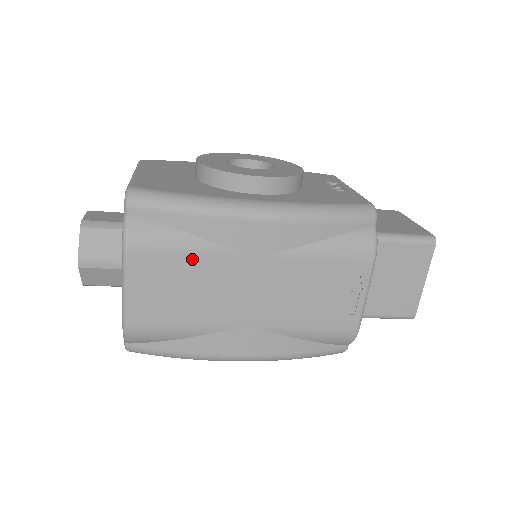
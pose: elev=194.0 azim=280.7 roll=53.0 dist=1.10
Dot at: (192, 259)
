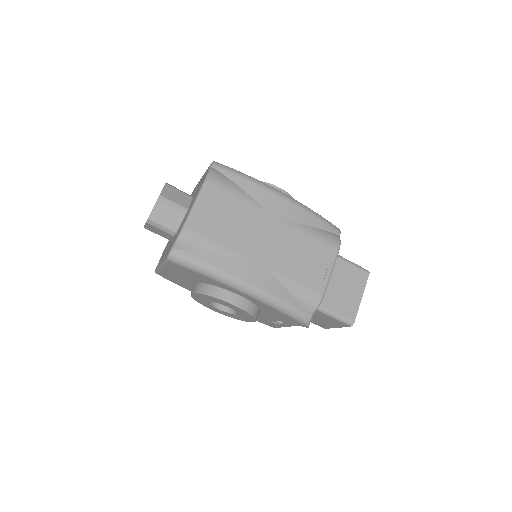
Dot at: (240, 203)
